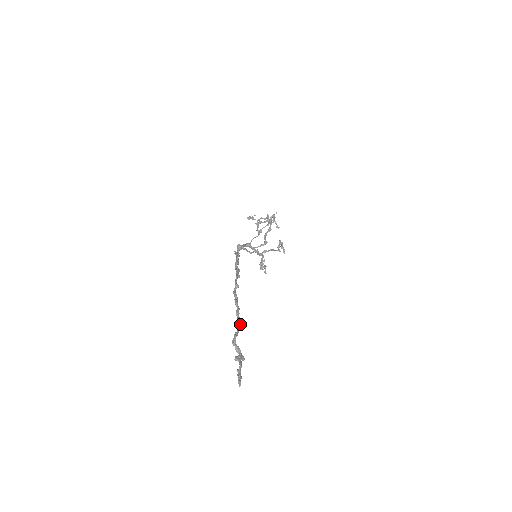
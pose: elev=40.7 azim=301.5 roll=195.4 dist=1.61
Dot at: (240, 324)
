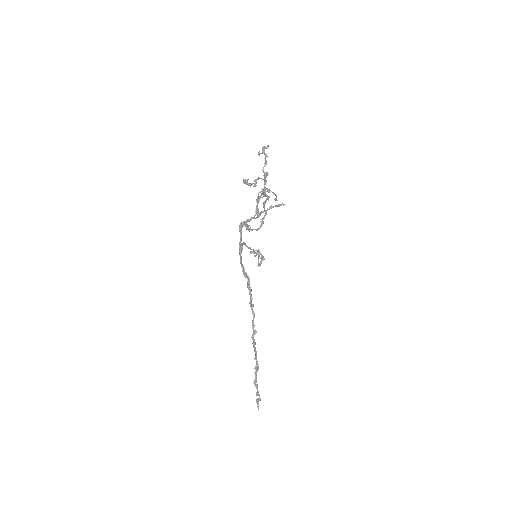
Dot at: occluded
